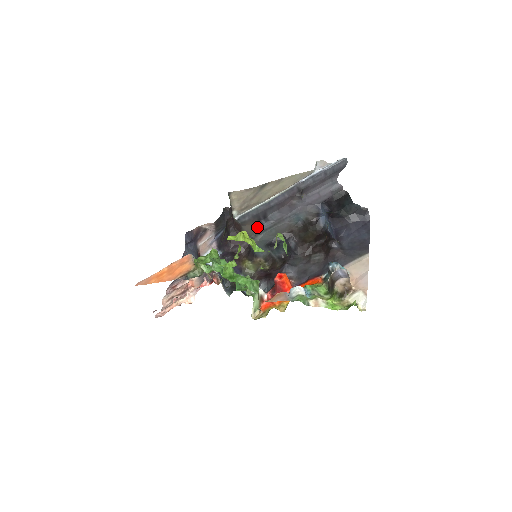
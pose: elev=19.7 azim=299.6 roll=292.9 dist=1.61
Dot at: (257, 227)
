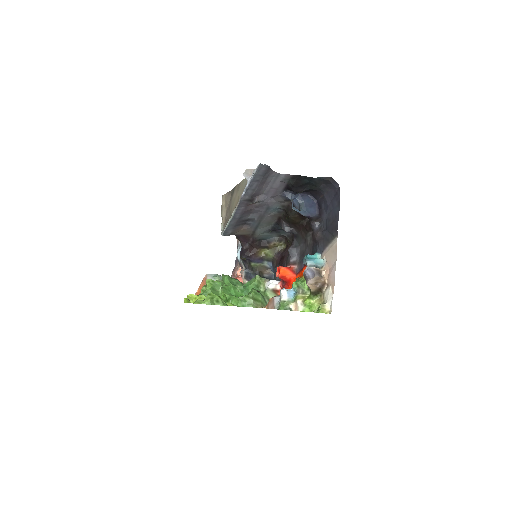
Dot at: (248, 228)
